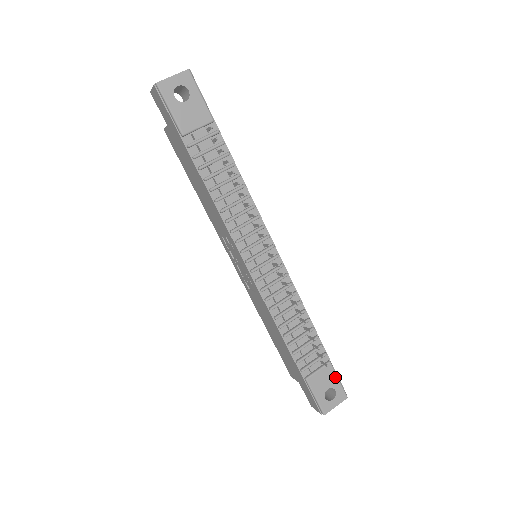
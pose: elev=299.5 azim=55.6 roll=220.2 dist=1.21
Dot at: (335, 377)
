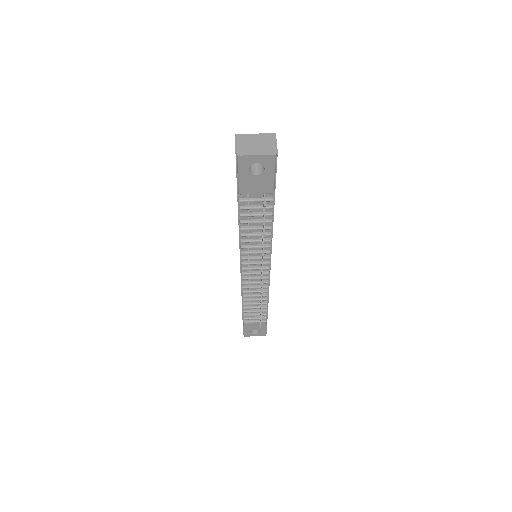
Dot at: (264, 327)
